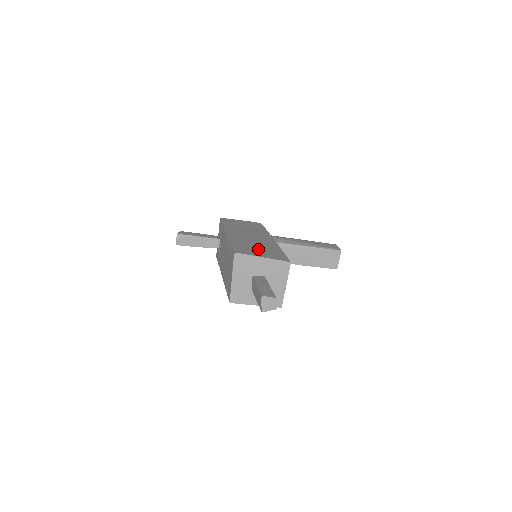
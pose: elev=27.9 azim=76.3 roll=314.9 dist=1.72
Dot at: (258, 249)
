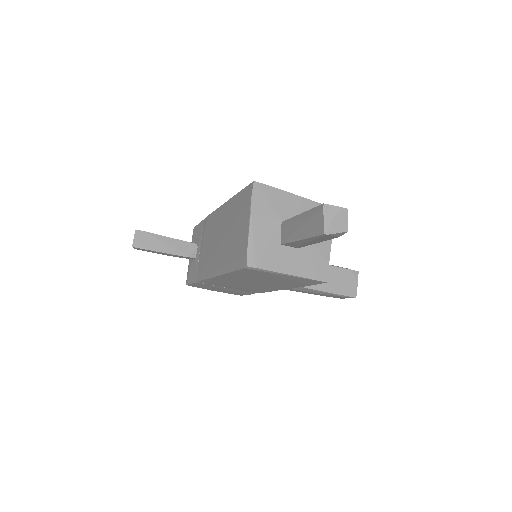
Dot at: occluded
